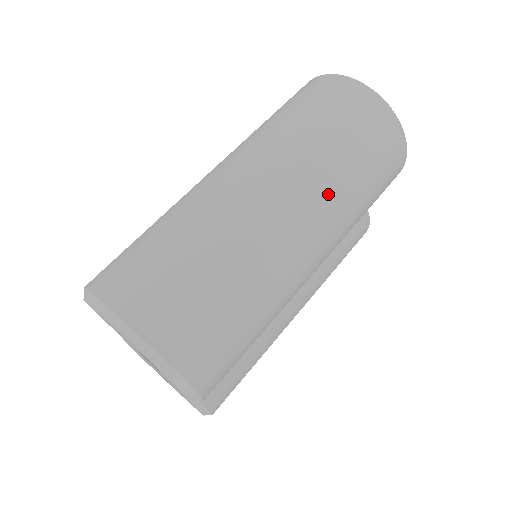
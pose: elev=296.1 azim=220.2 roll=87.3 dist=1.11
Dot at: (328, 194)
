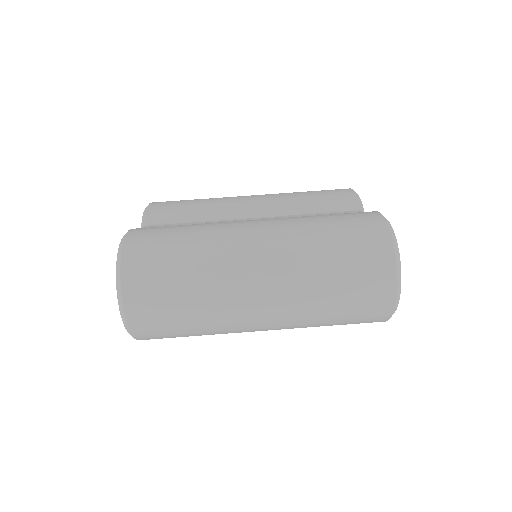
Dot at: (297, 323)
